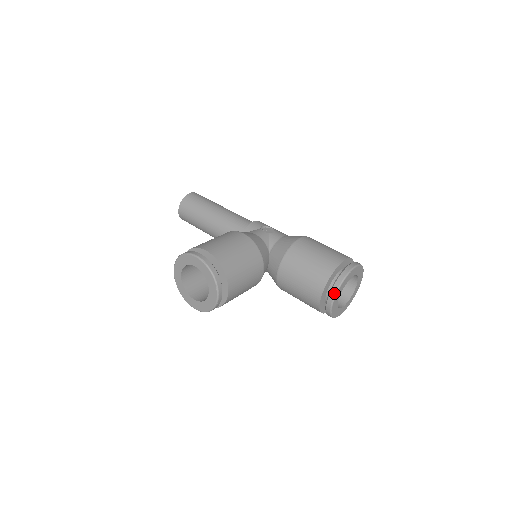
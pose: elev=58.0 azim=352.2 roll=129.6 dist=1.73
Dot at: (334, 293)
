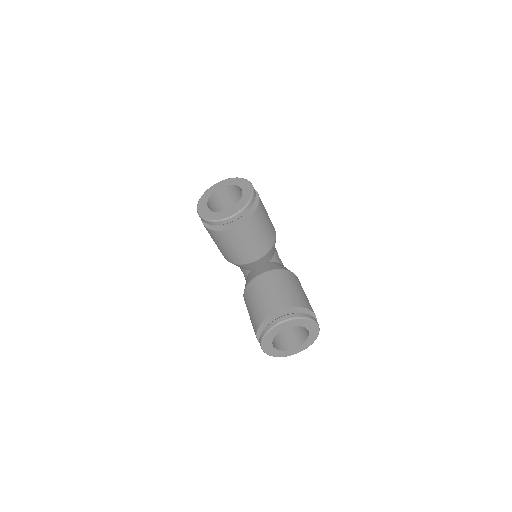
Dot at: (292, 317)
